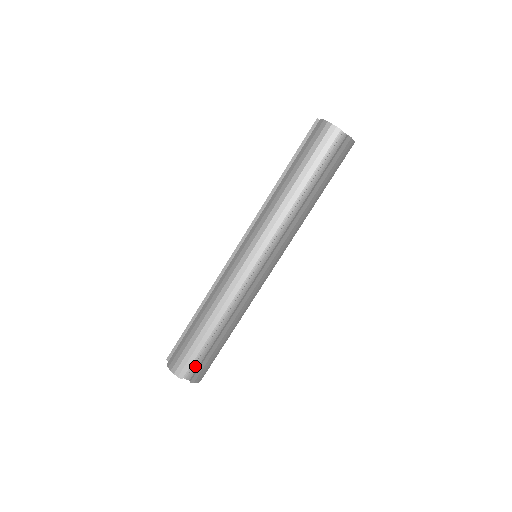
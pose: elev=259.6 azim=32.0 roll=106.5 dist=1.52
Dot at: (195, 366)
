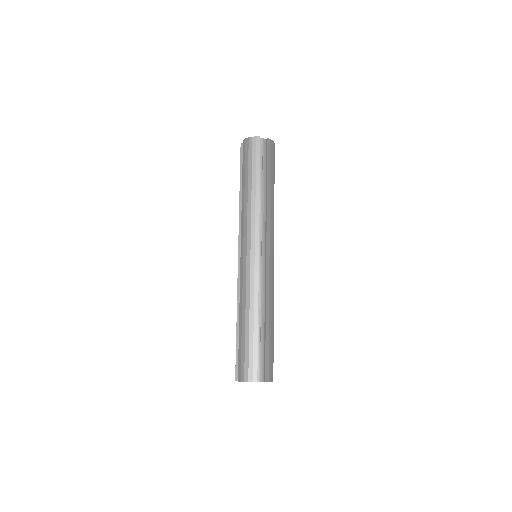
Dot at: (261, 366)
